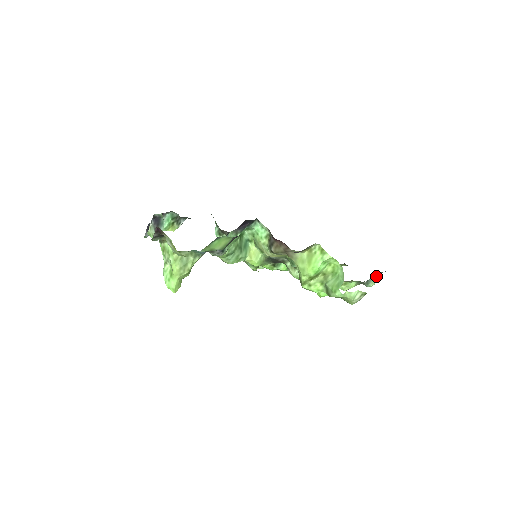
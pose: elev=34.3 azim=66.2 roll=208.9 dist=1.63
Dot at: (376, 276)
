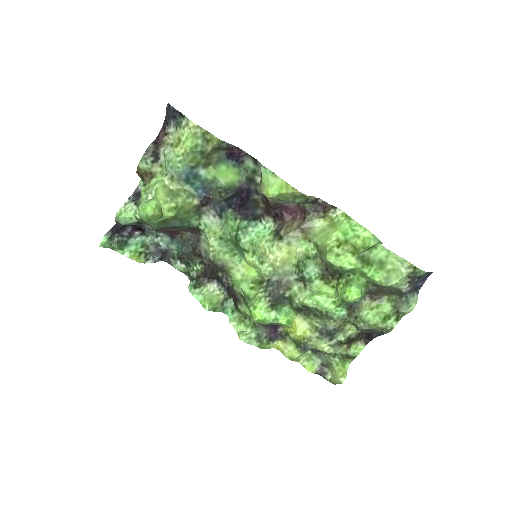
Dot at: (415, 293)
